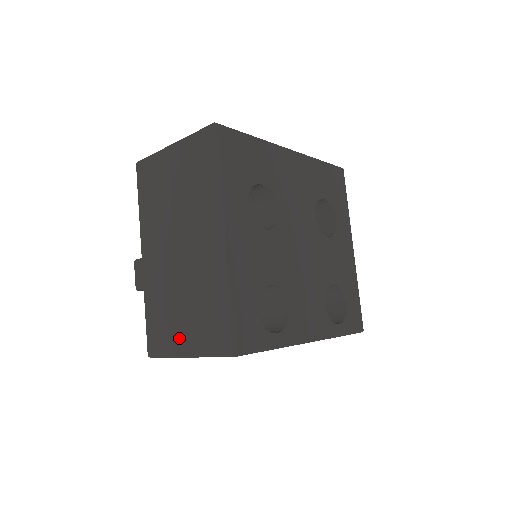
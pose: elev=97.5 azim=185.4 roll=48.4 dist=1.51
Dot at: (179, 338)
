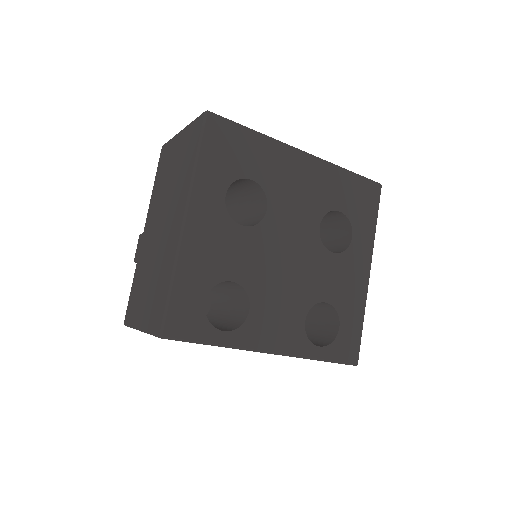
Dot at: (140, 311)
